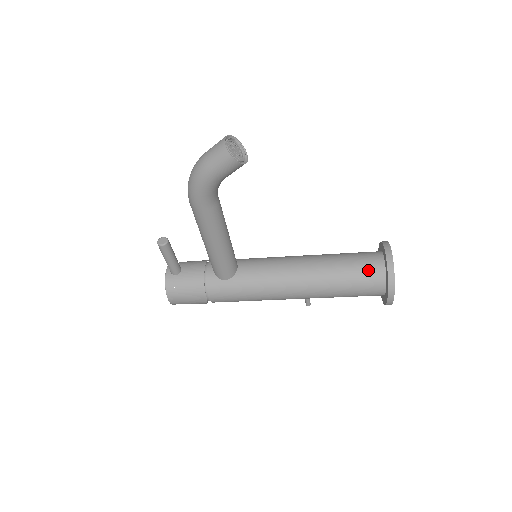
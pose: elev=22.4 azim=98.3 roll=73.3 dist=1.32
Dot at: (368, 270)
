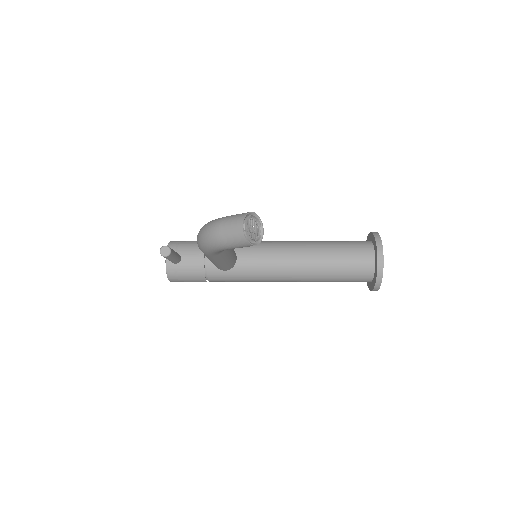
Dot at: (359, 268)
